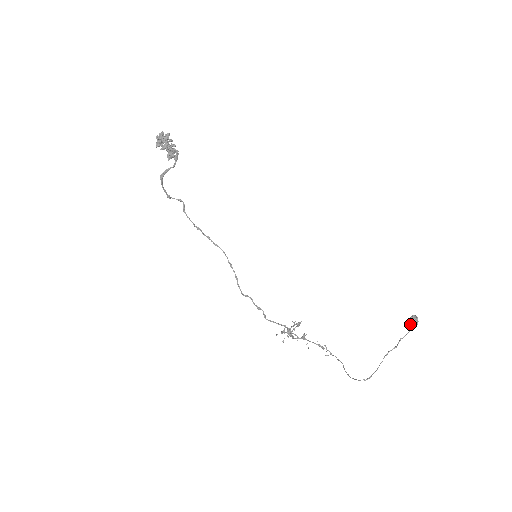
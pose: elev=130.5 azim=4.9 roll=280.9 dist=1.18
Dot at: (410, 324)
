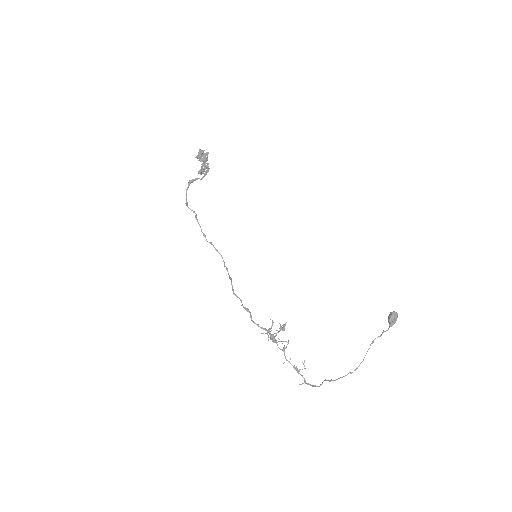
Dot at: (392, 315)
